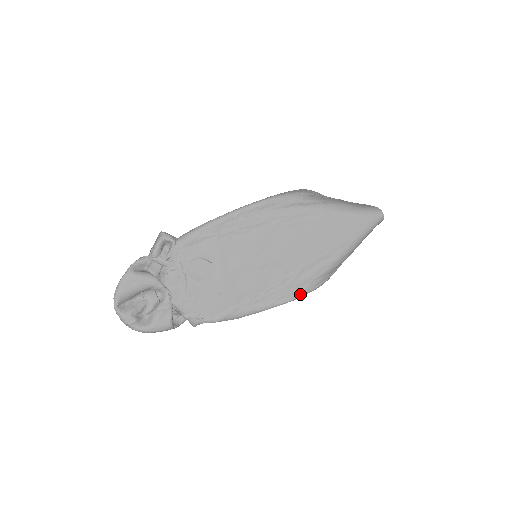
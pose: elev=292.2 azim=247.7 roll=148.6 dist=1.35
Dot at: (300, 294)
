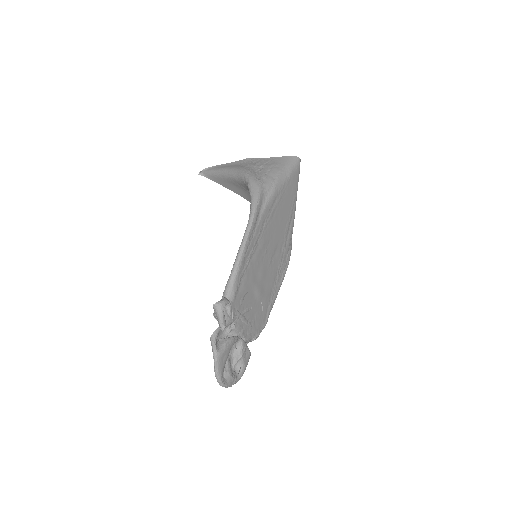
Dot at: occluded
